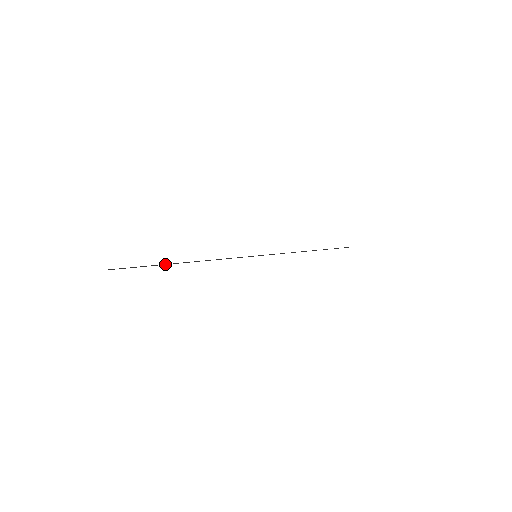
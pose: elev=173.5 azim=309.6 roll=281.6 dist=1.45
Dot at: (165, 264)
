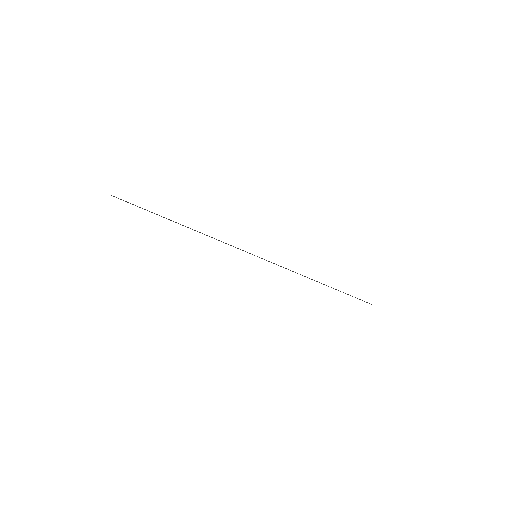
Dot at: (164, 217)
